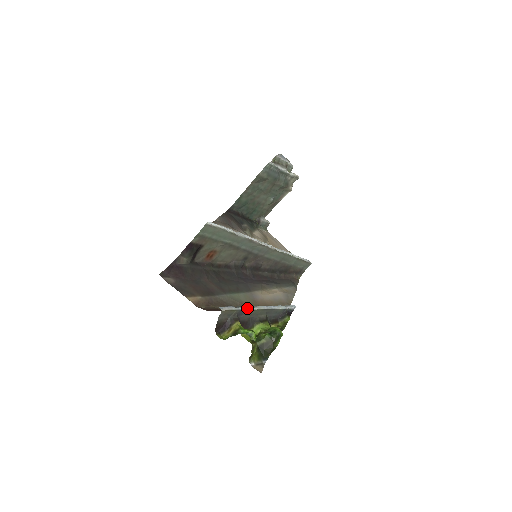
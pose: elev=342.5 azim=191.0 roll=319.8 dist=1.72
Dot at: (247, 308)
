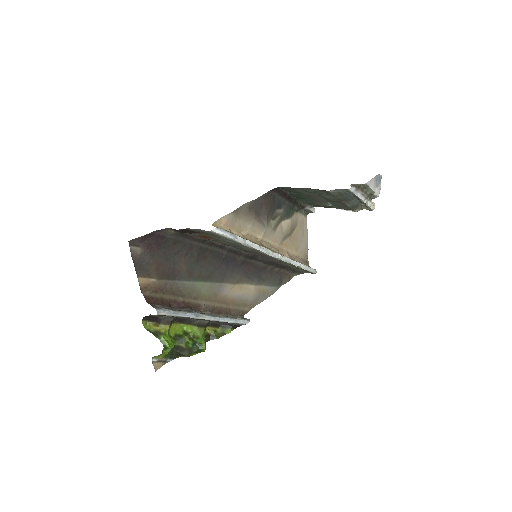
Dot at: (189, 316)
